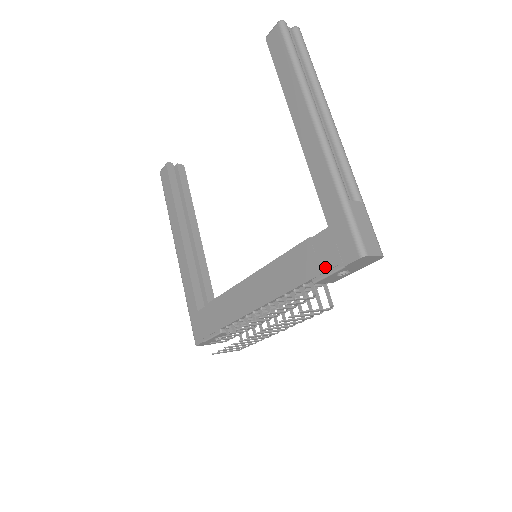
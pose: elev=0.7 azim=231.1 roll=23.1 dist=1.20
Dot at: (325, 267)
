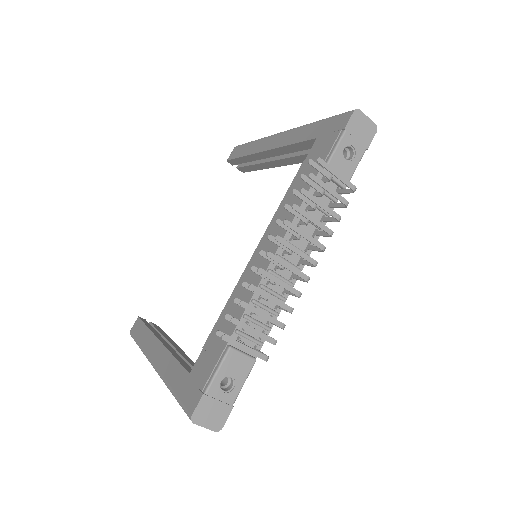
Dot at: (328, 149)
